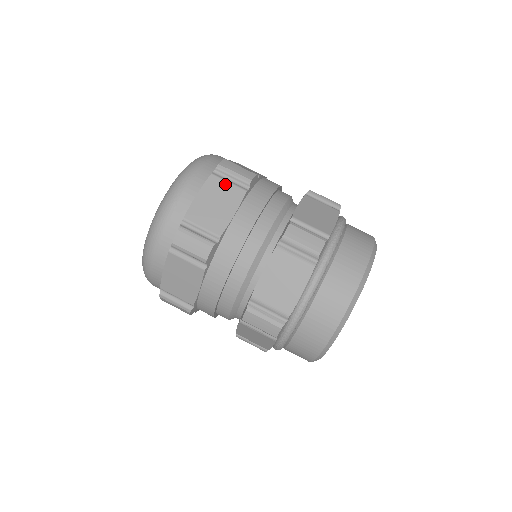
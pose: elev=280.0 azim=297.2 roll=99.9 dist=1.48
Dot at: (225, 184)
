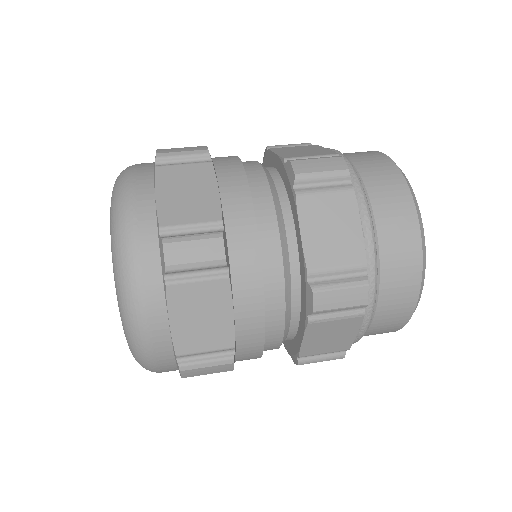
Dot at: (181, 168)
